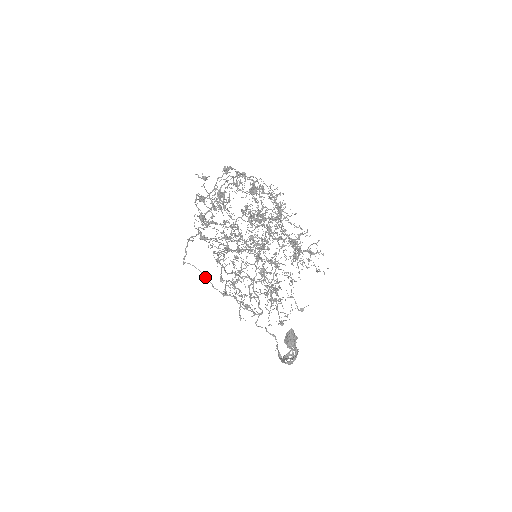
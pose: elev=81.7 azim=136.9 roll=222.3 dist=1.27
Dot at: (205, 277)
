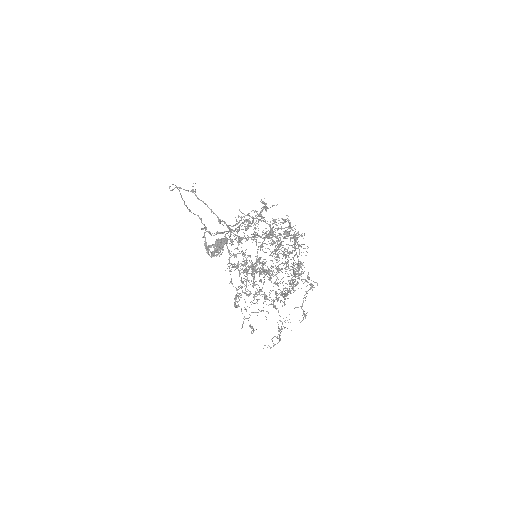
Dot at: (181, 195)
